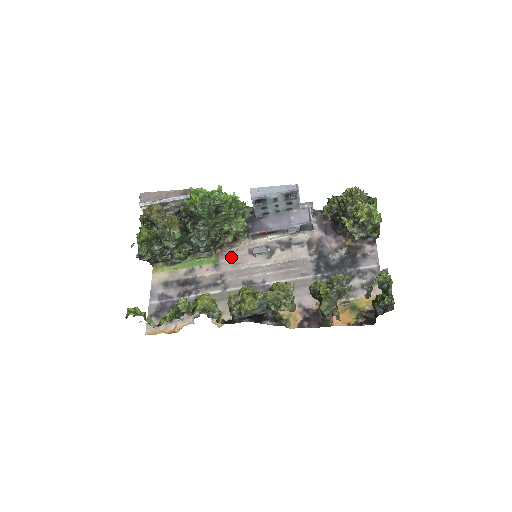
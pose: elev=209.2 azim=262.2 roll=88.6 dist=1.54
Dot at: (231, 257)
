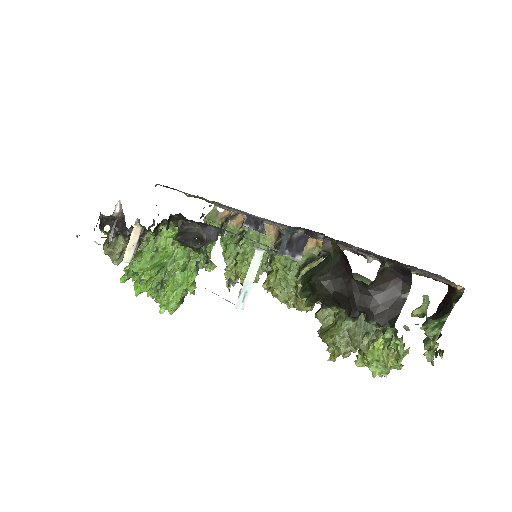
Dot at: occluded
